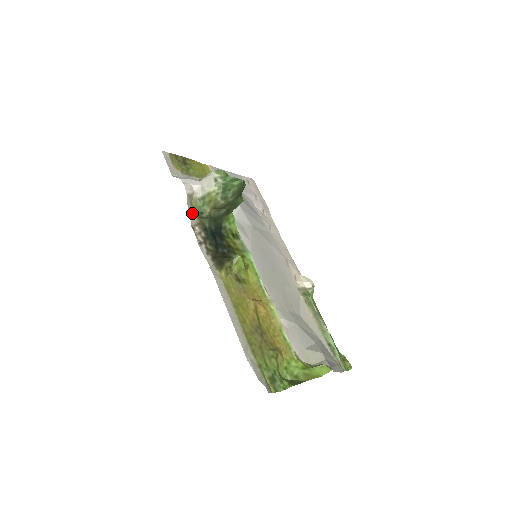
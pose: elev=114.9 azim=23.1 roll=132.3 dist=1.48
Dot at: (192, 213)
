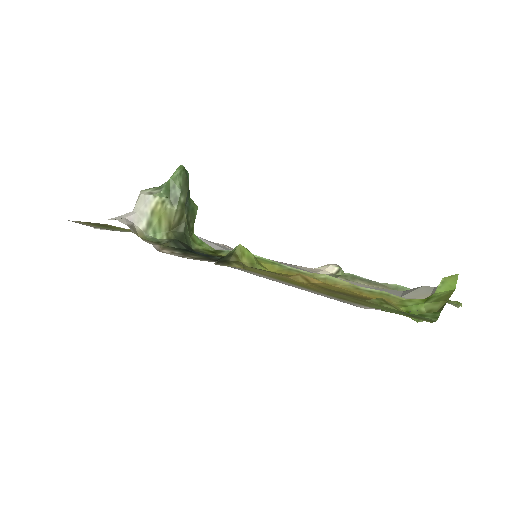
Dot at: (147, 241)
